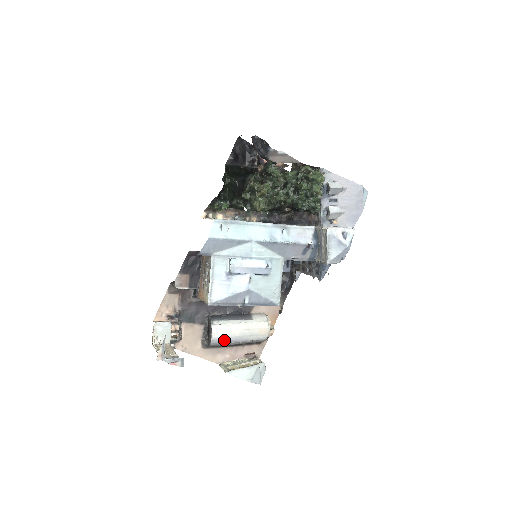
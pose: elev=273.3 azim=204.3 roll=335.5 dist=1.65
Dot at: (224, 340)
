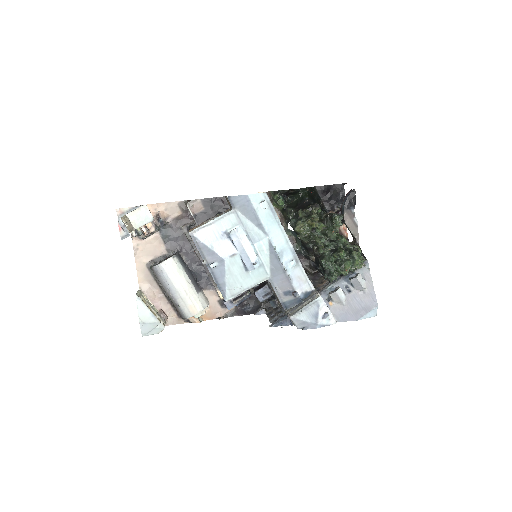
Dot at: (165, 277)
